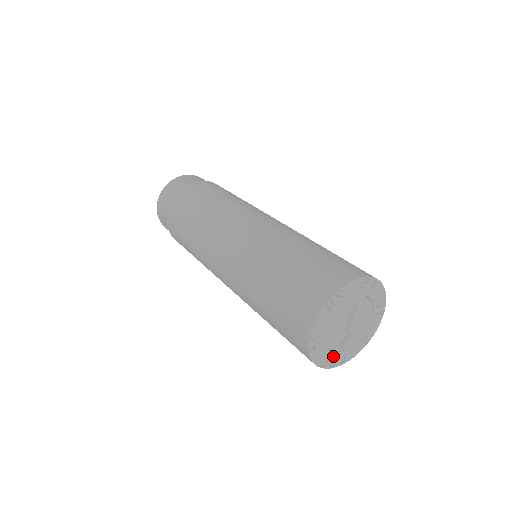
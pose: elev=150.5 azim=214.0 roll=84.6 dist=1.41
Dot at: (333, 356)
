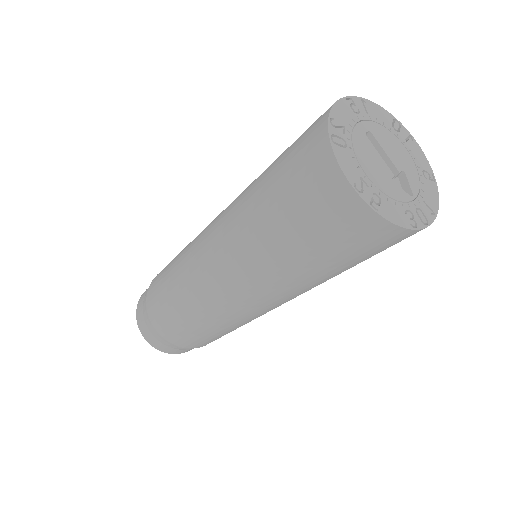
Dot at: (412, 209)
